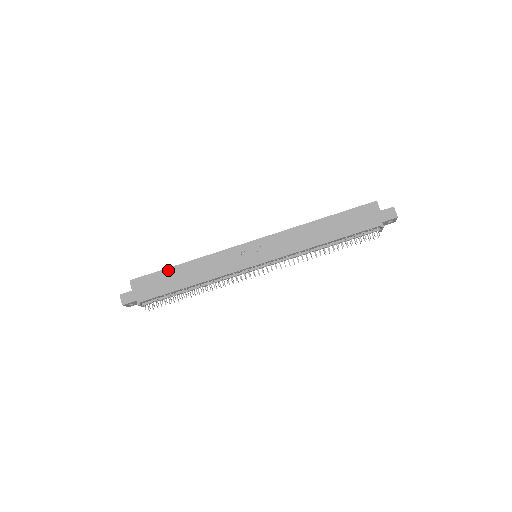
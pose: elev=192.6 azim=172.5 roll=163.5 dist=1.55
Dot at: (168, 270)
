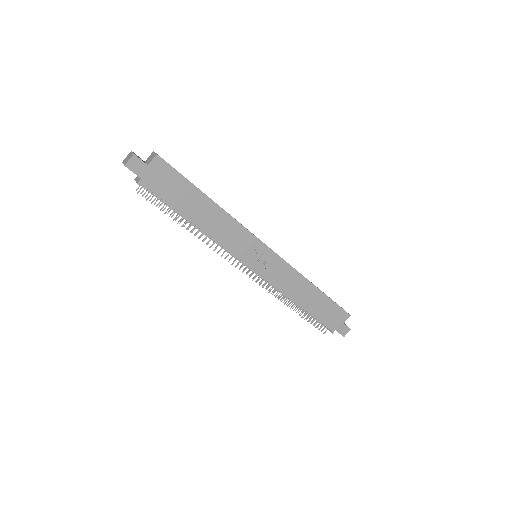
Dot at: (195, 189)
